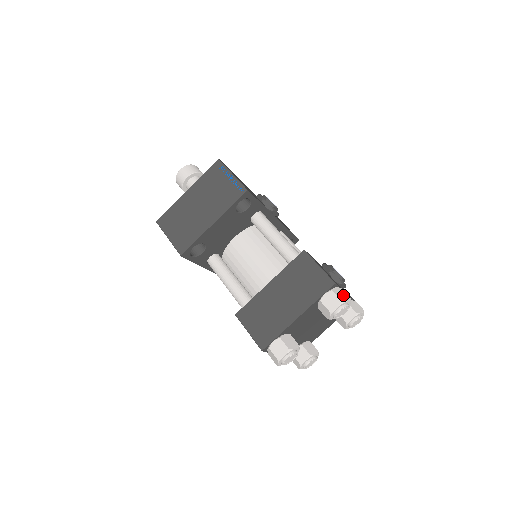
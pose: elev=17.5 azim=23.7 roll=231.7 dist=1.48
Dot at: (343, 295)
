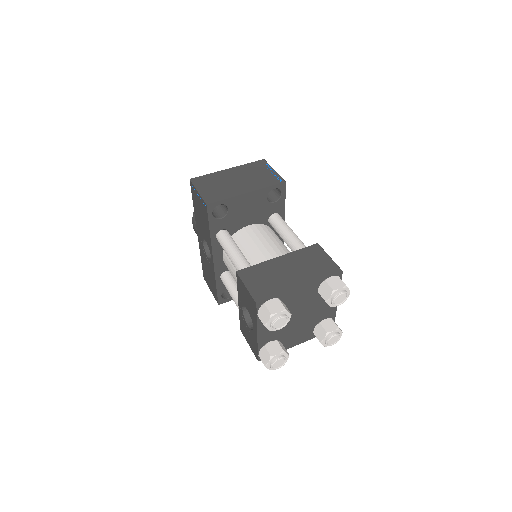
Dot at: occluded
